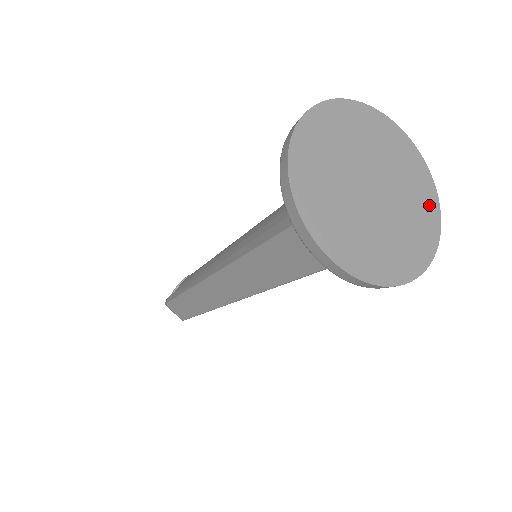
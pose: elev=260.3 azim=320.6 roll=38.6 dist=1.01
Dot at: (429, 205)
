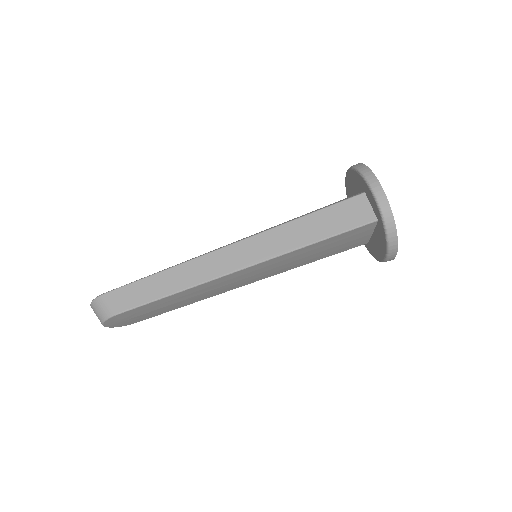
Dot at: occluded
